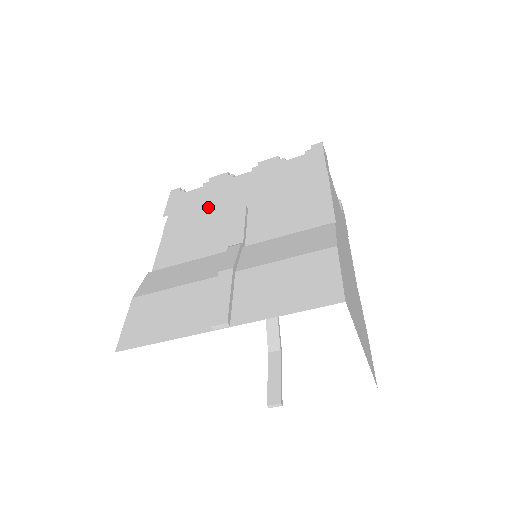
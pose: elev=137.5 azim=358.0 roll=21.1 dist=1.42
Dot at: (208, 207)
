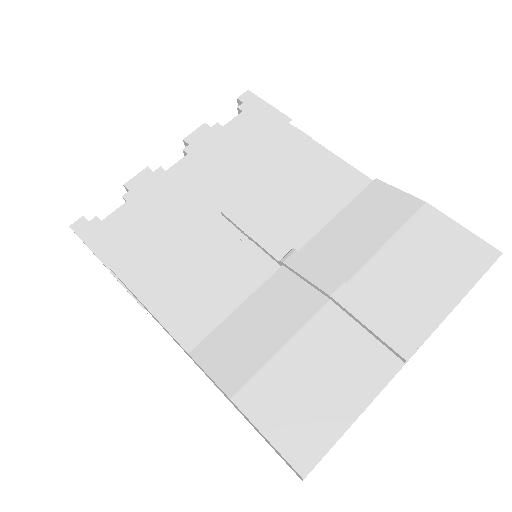
Dot at: (166, 225)
